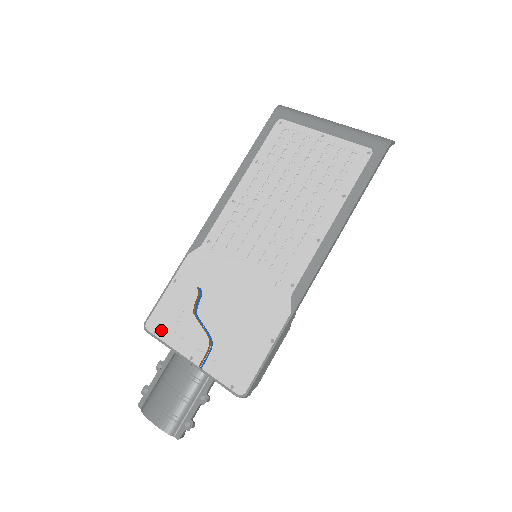
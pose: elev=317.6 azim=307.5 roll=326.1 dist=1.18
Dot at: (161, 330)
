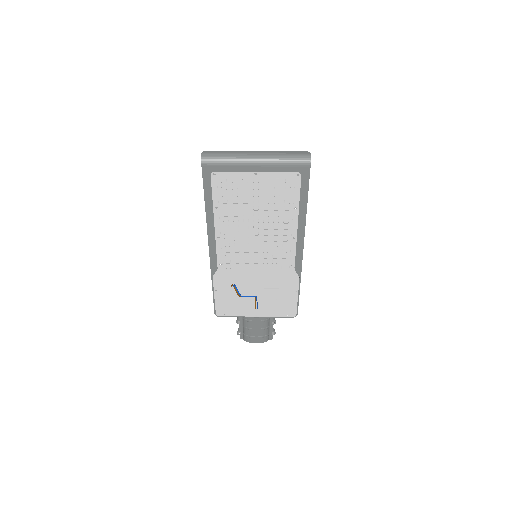
Dot at: (228, 313)
